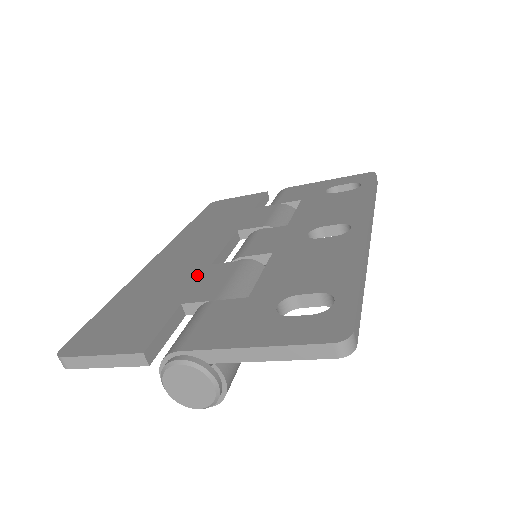
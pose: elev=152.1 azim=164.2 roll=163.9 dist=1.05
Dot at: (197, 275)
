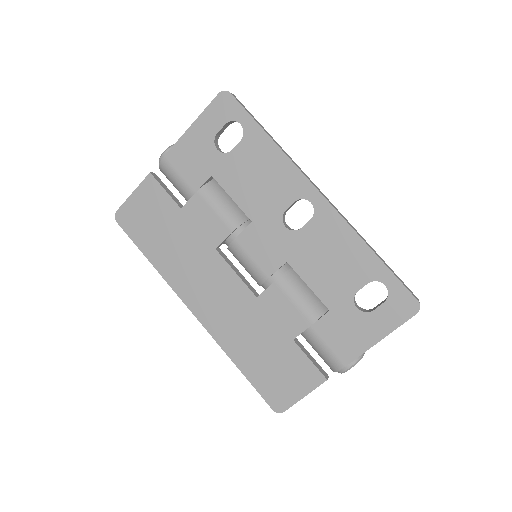
Dot at: (263, 313)
